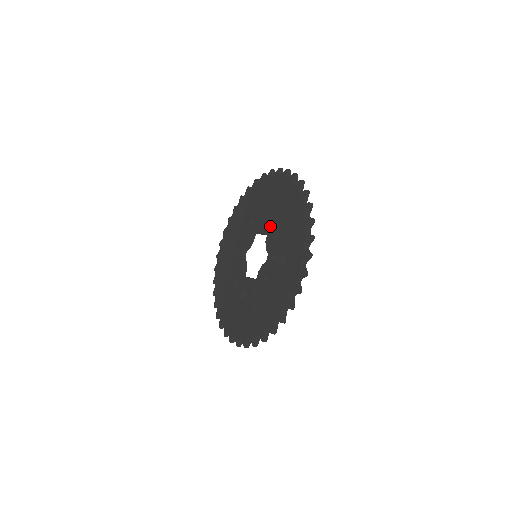
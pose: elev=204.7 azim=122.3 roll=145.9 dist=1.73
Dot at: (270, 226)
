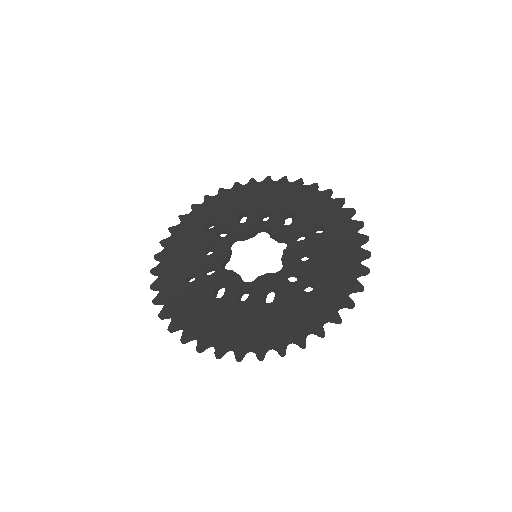
Dot at: (263, 222)
